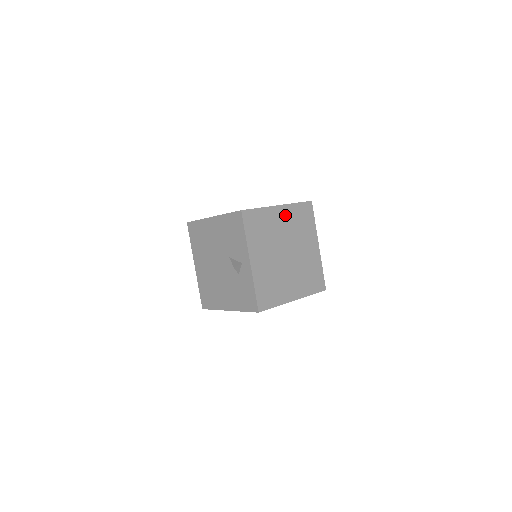
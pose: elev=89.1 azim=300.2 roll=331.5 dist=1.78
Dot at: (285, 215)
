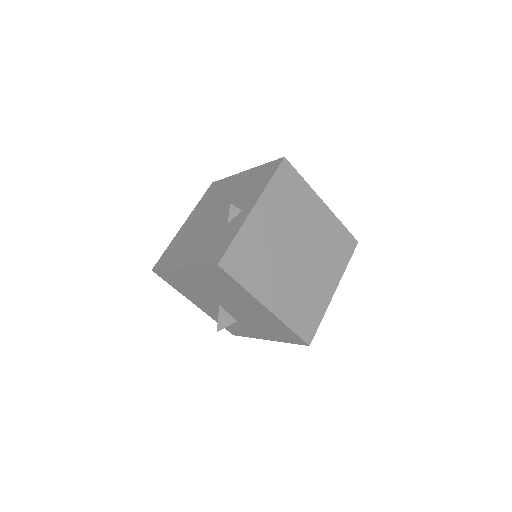
Dot at: (323, 218)
